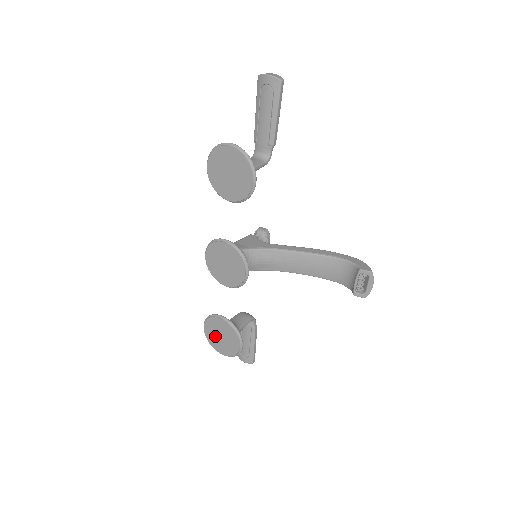
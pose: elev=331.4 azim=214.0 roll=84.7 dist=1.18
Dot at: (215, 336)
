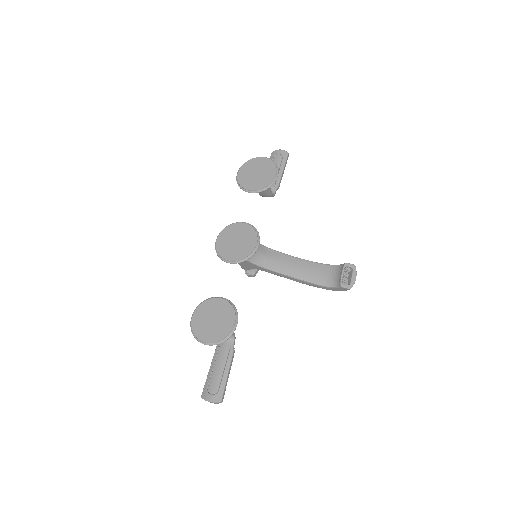
Dot at: (205, 322)
